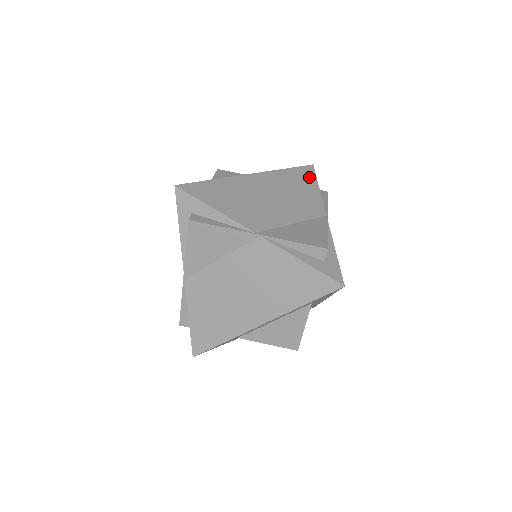
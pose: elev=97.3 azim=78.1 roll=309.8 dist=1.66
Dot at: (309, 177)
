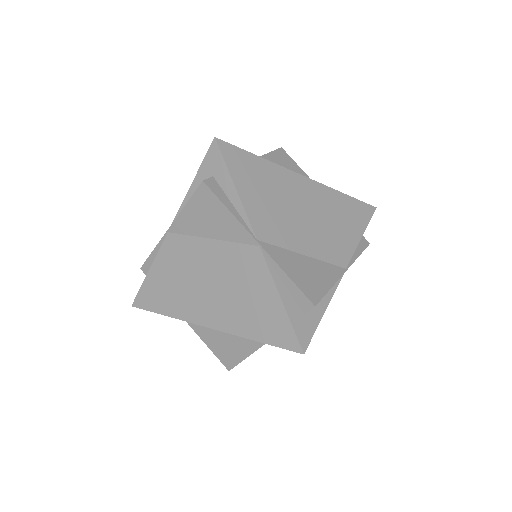
Dot at: (361, 218)
